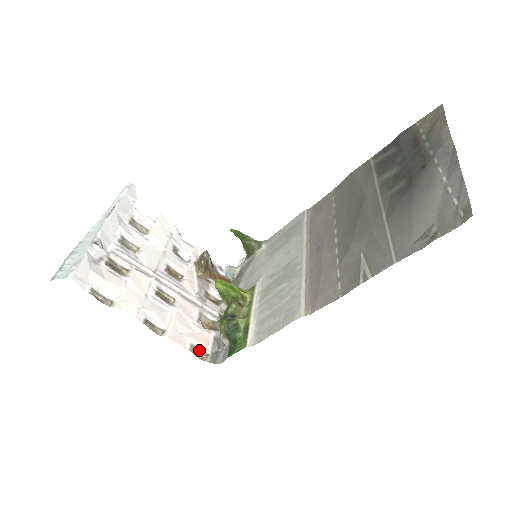
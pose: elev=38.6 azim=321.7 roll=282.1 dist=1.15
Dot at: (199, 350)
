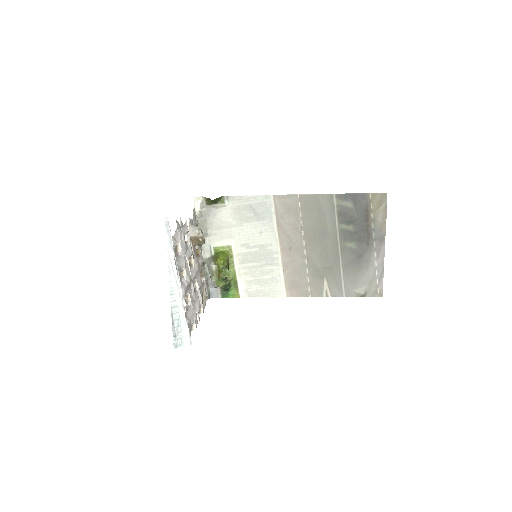
Dot at: occluded
